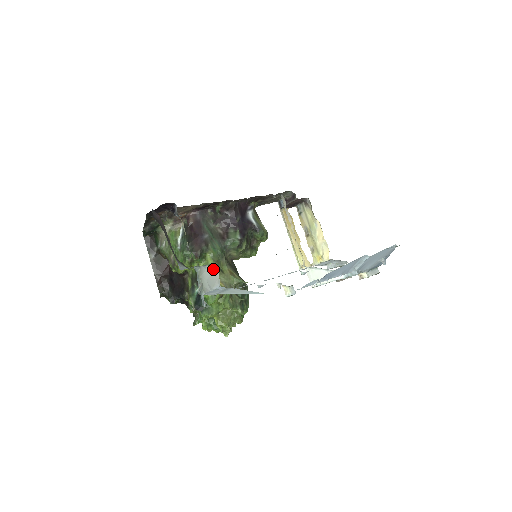
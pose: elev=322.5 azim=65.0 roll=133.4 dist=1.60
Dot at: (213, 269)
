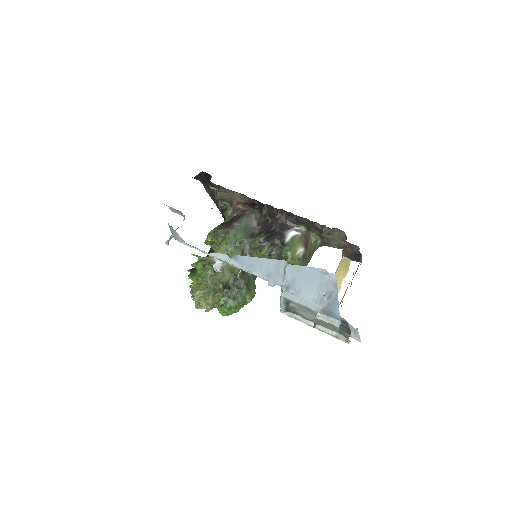
Dot at: occluded
